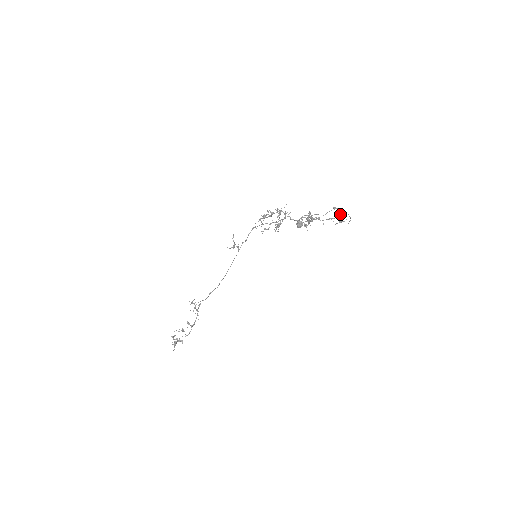
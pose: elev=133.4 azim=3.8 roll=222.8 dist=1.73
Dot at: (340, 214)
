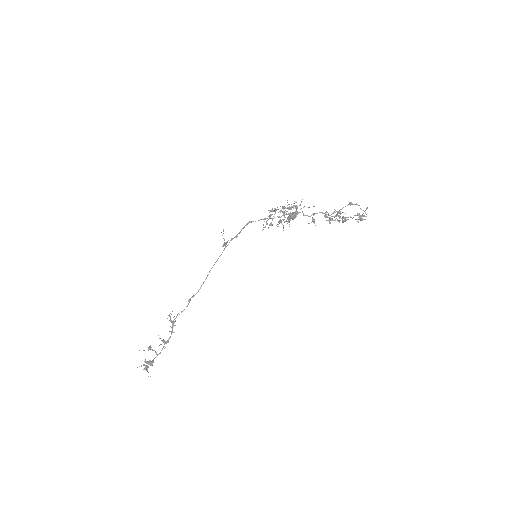
Dot at: occluded
